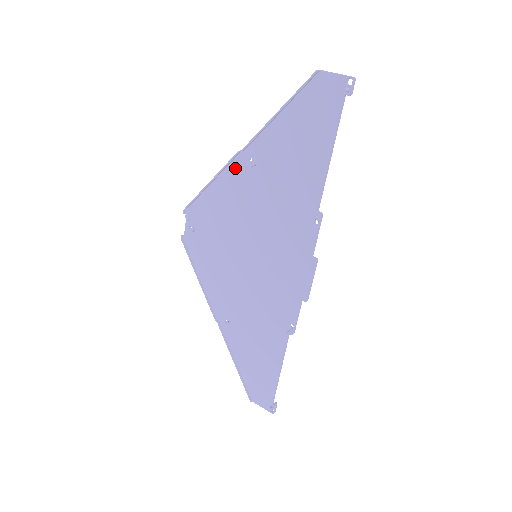
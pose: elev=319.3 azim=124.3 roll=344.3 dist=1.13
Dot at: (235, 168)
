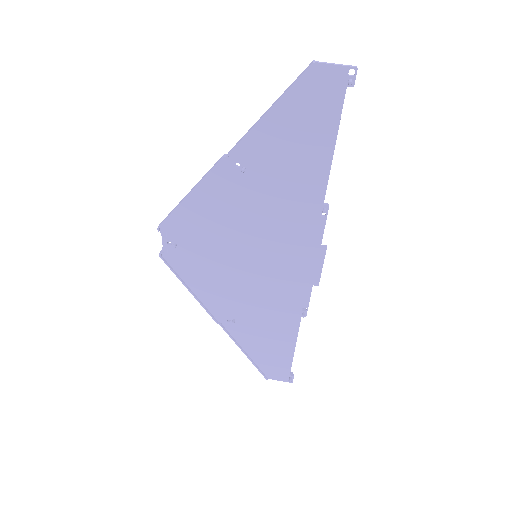
Dot at: (219, 176)
